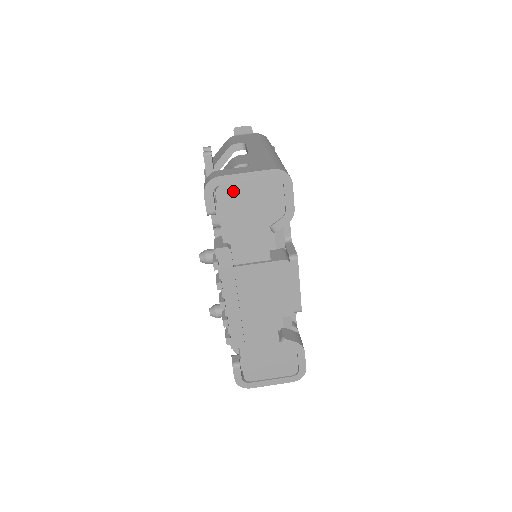
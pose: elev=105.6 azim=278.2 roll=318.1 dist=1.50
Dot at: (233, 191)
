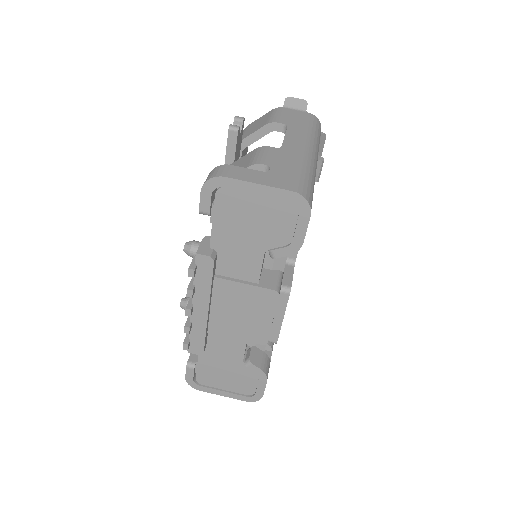
Dot at: (237, 198)
